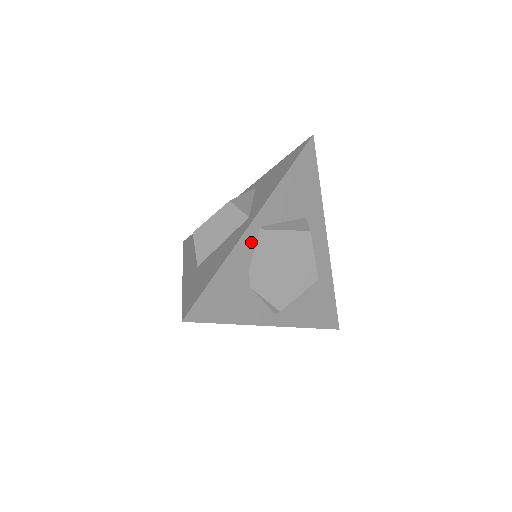
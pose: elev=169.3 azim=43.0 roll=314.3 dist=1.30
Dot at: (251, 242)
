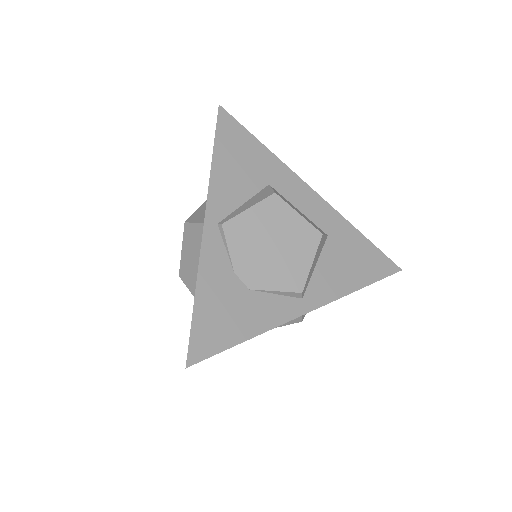
Dot at: (217, 245)
